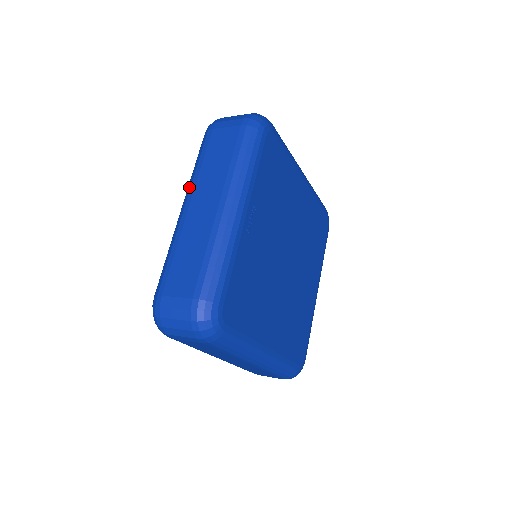
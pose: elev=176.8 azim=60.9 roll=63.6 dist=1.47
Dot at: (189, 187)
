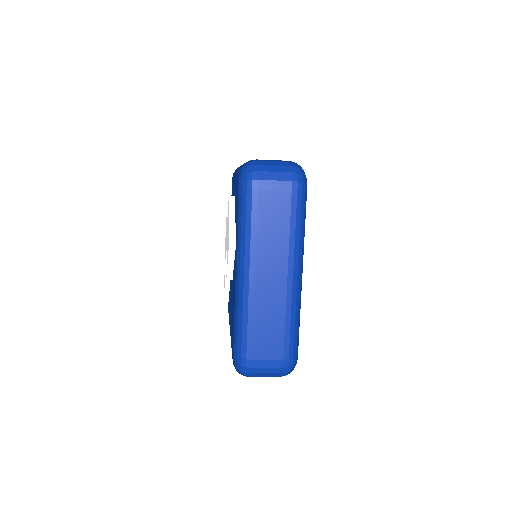
Dot at: (247, 255)
